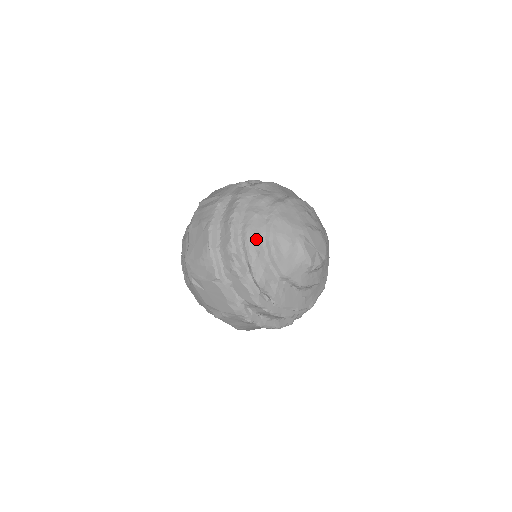
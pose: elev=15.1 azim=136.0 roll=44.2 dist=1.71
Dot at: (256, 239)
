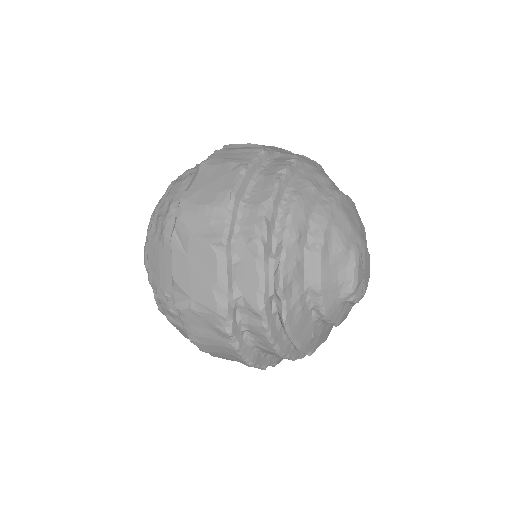
Dot at: (304, 216)
